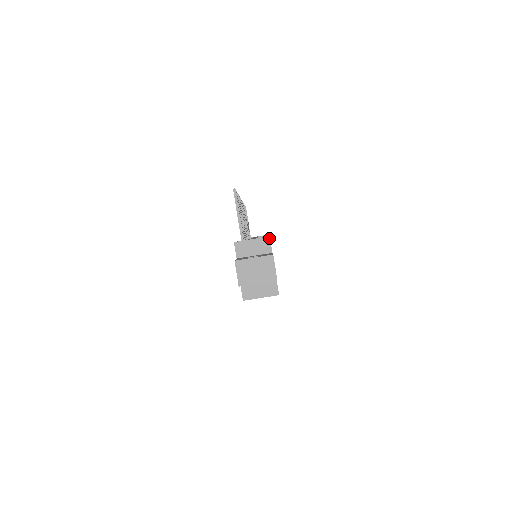
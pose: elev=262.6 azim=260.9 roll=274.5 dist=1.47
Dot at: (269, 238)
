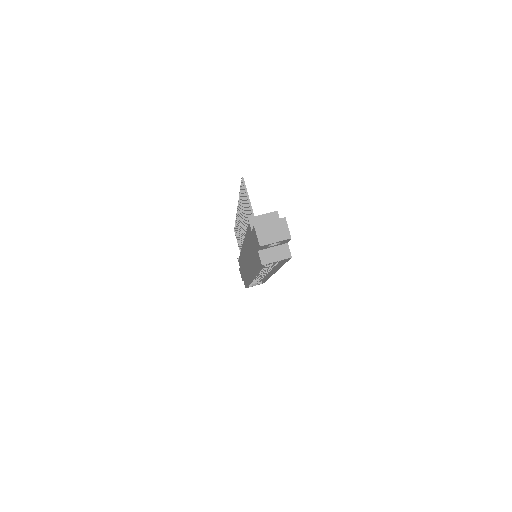
Dot at: (277, 212)
